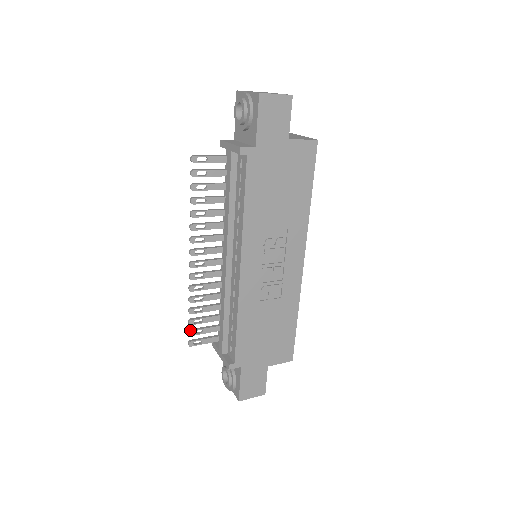
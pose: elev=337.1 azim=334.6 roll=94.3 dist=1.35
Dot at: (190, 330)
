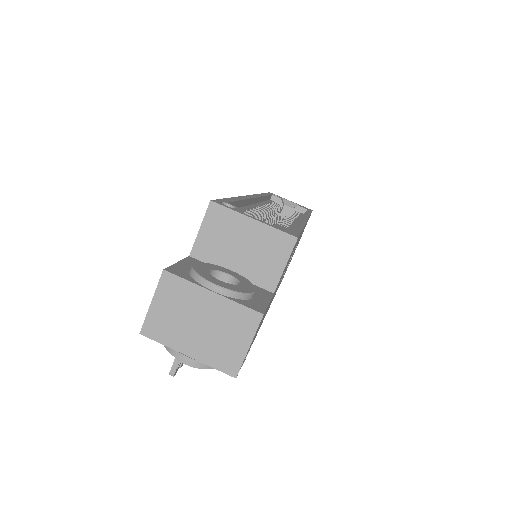
Dot at: occluded
